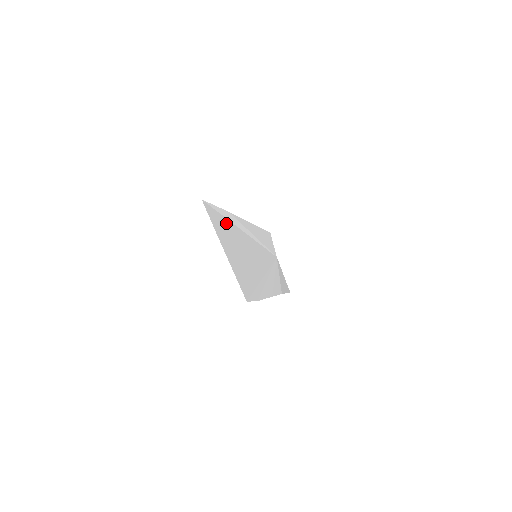
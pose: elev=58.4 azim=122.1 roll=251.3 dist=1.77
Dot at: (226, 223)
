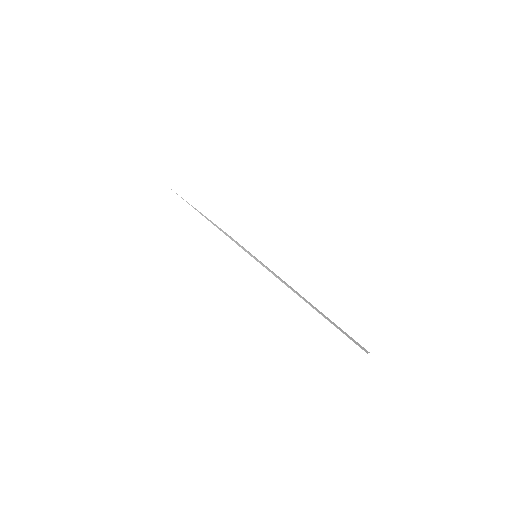
Dot at: occluded
